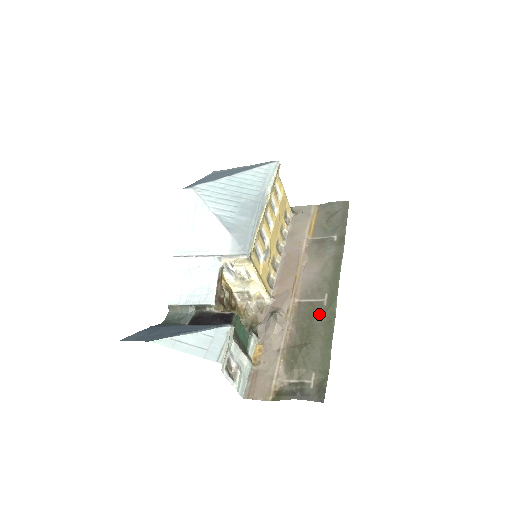
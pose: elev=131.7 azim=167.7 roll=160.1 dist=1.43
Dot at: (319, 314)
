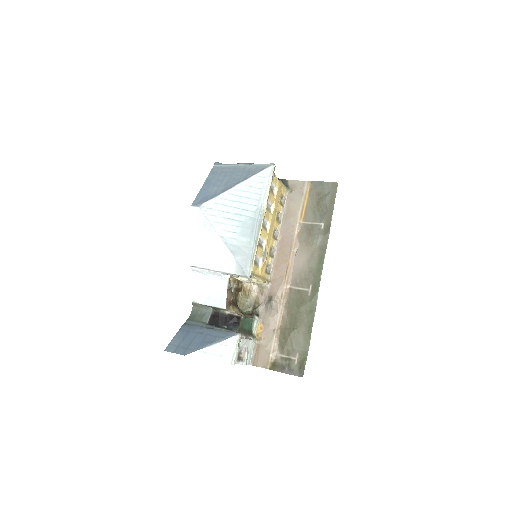
Dot at: (304, 303)
